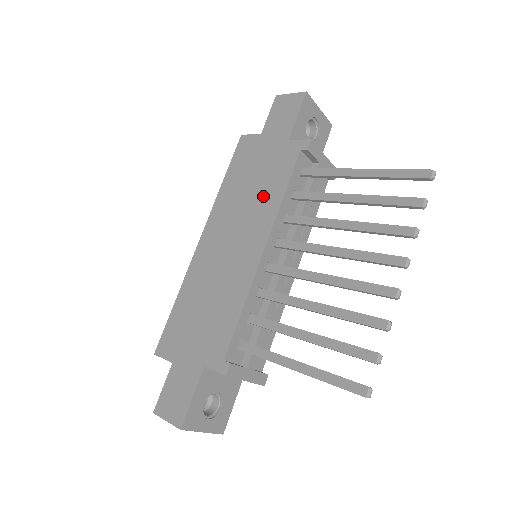
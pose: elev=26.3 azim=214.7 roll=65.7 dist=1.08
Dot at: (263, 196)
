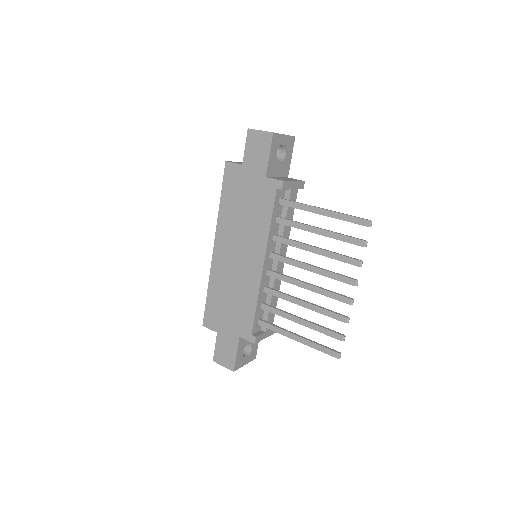
Dot at: (255, 222)
